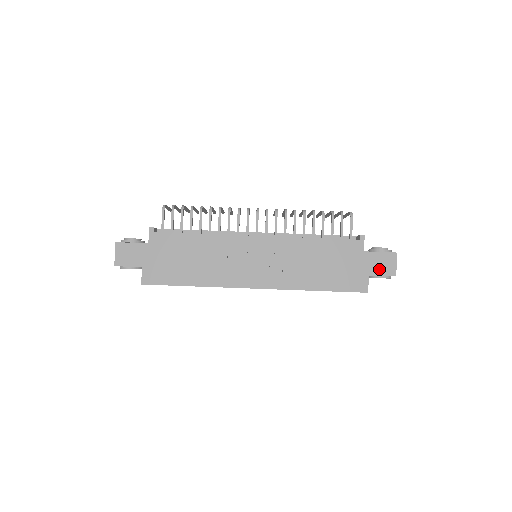
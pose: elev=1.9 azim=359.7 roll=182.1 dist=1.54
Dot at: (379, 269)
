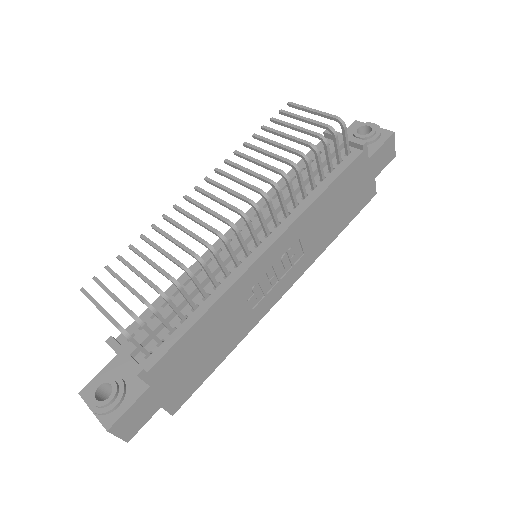
Dot at: (382, 163)
